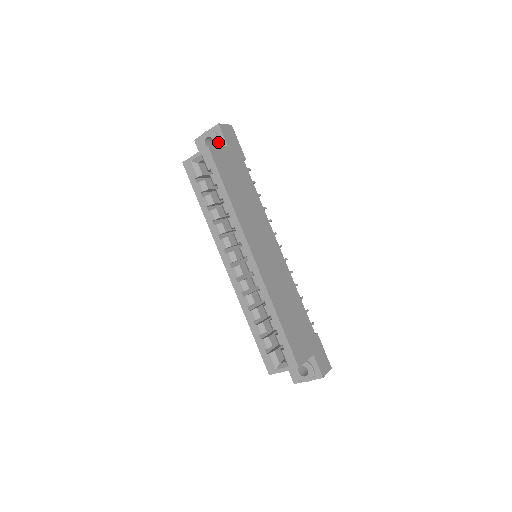
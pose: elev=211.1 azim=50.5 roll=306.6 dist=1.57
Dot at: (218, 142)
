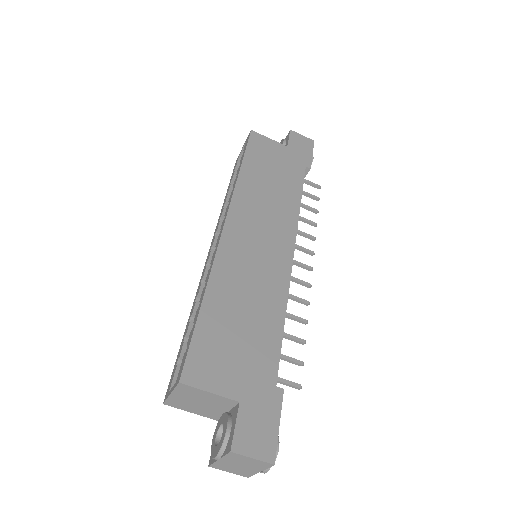
Dot at: occluded
